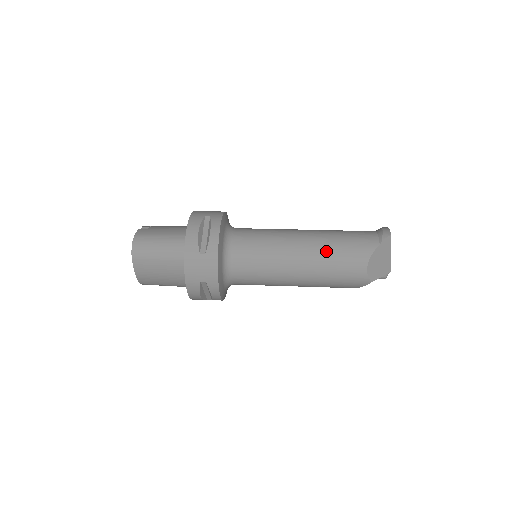
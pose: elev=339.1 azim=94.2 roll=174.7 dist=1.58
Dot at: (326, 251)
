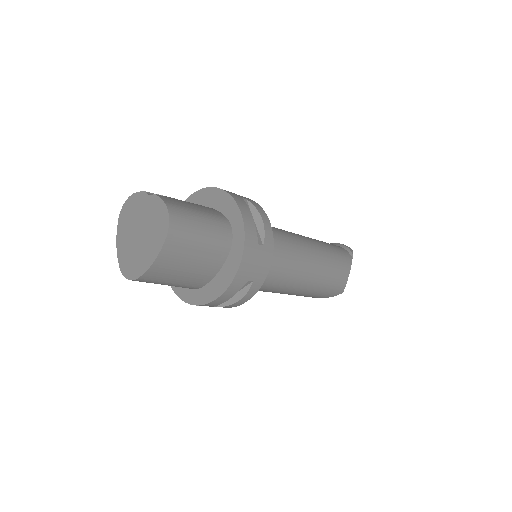
Dot at: (328, 259)
